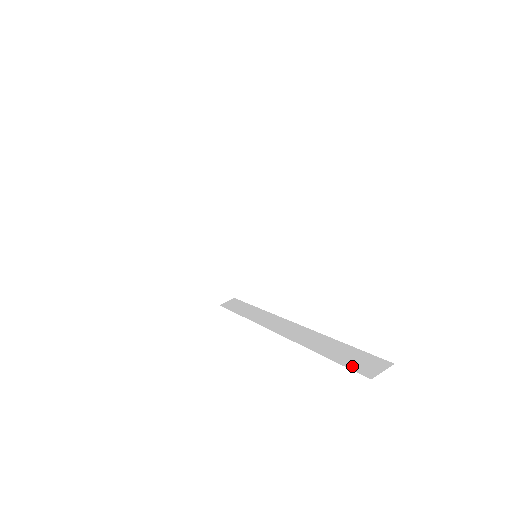
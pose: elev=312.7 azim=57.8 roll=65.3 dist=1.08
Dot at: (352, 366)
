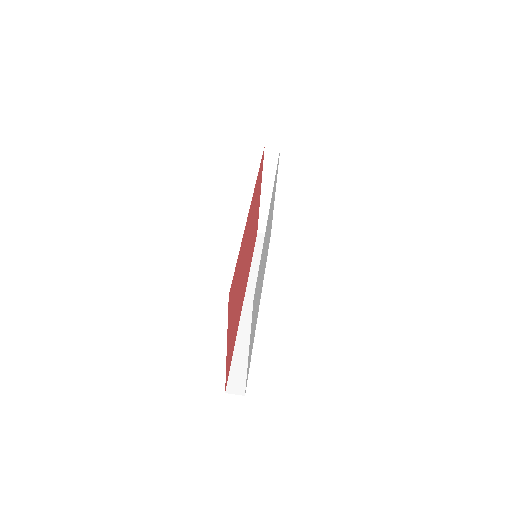
Dot at: (232, 374)
